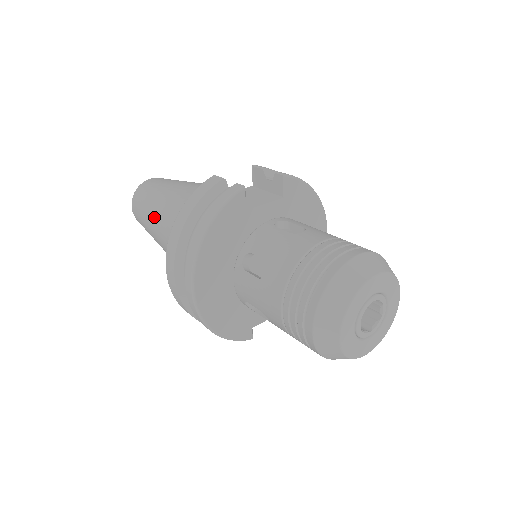
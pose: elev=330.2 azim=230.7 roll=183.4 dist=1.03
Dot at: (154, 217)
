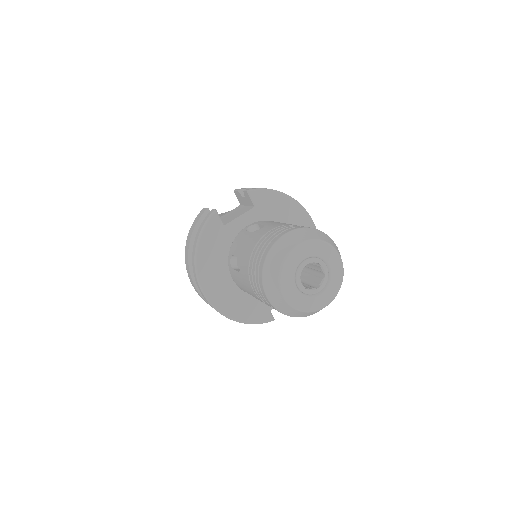
Dot at: occluded
